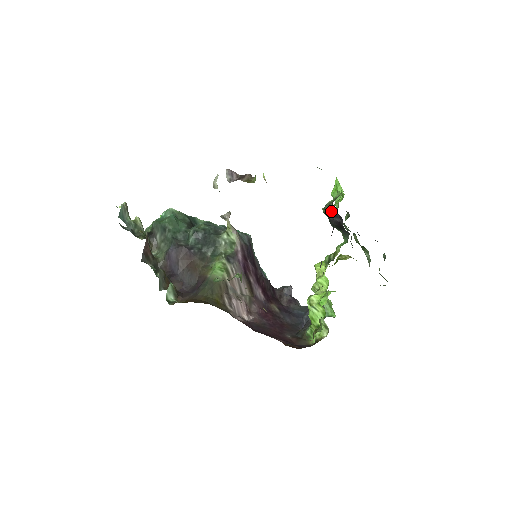
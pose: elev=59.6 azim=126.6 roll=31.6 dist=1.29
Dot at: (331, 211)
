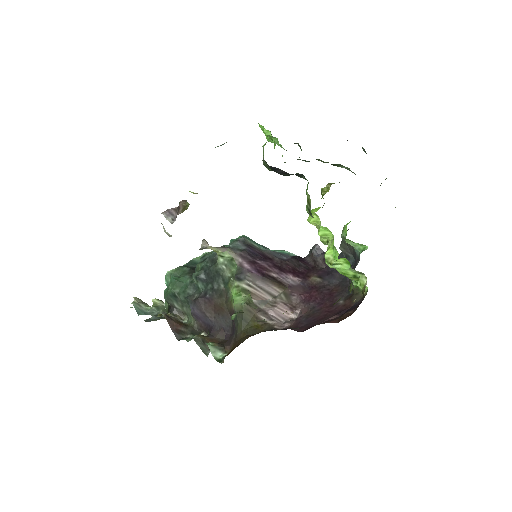
Dot at: (270, 168)
